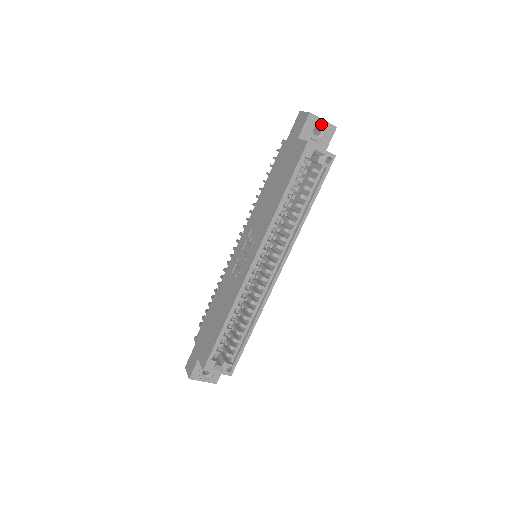
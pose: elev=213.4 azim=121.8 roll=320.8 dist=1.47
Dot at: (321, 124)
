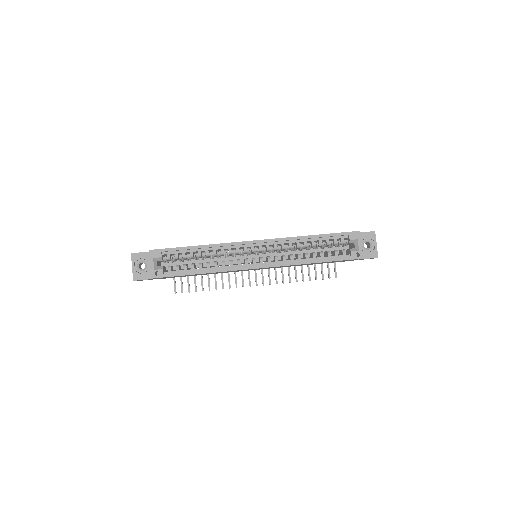
Dot at: (373, 244)
